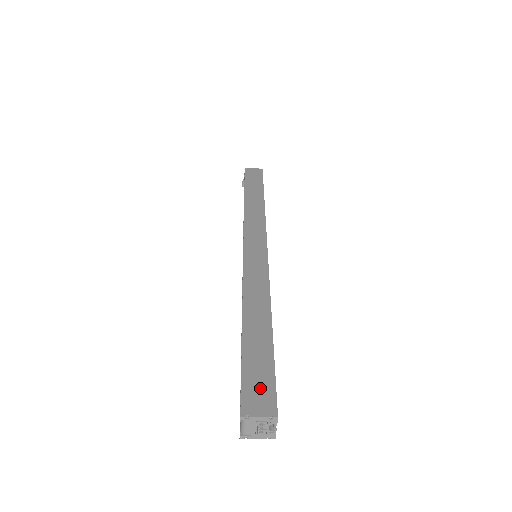
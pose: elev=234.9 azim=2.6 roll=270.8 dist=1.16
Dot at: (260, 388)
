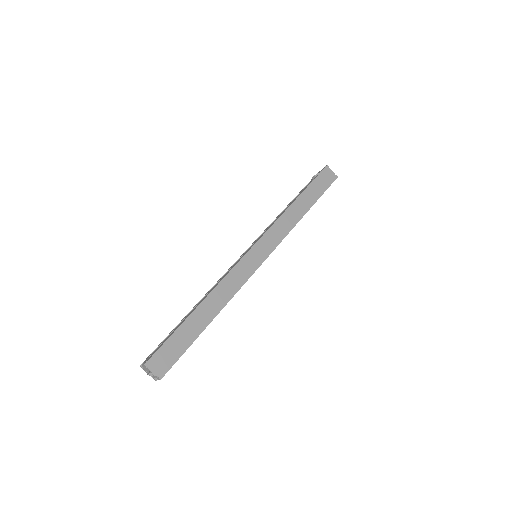
Dot at: (167, 357)
